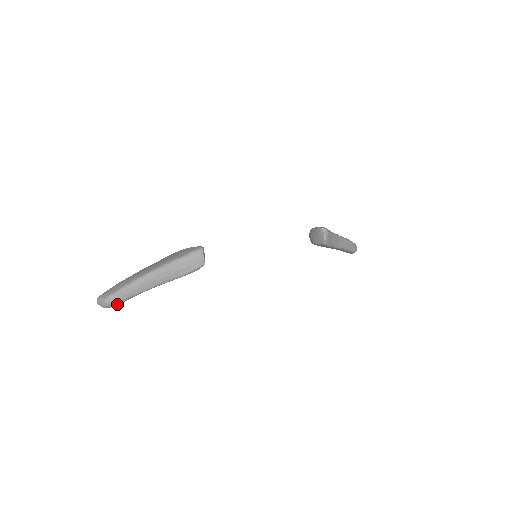
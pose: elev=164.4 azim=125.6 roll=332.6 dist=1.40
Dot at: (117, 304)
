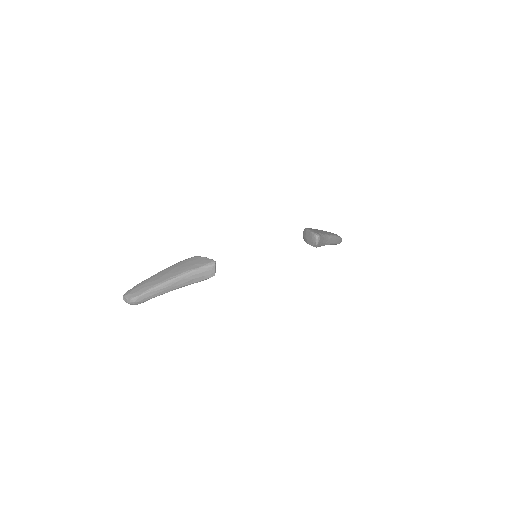
Dot at: (140, 303)
